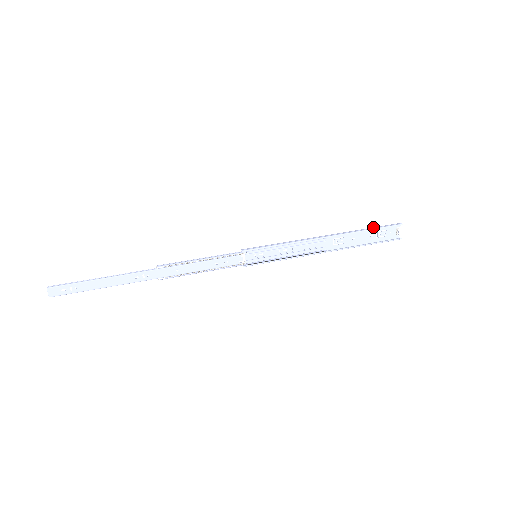
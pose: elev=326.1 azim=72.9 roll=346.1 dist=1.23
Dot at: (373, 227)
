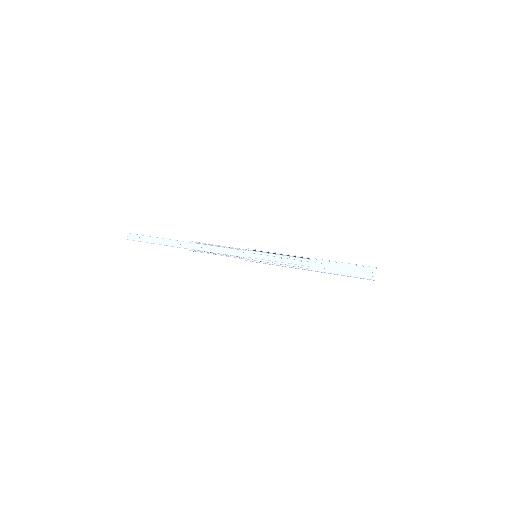
Dot at: (352, 264)
